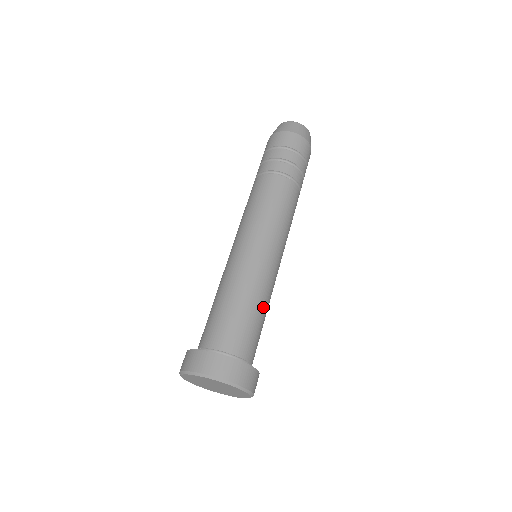
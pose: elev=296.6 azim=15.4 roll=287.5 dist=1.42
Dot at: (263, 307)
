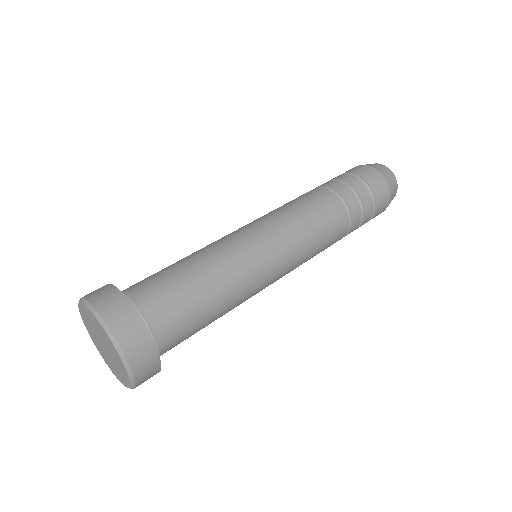
Dot at: (202, 268)
